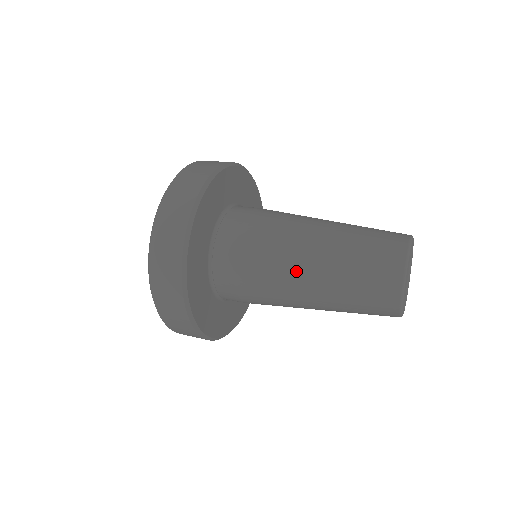
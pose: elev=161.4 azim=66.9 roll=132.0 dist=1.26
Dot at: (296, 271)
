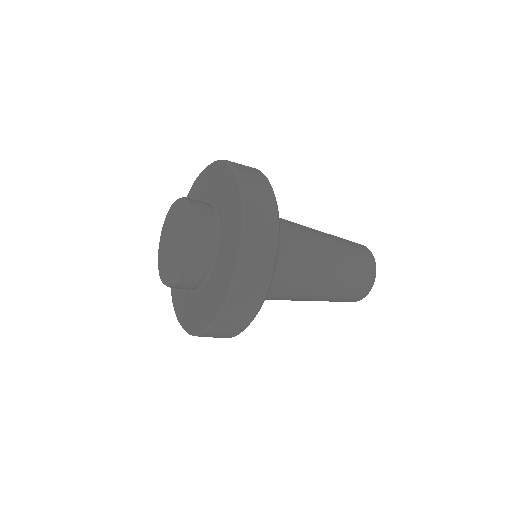
Dot at: (320, 244)
